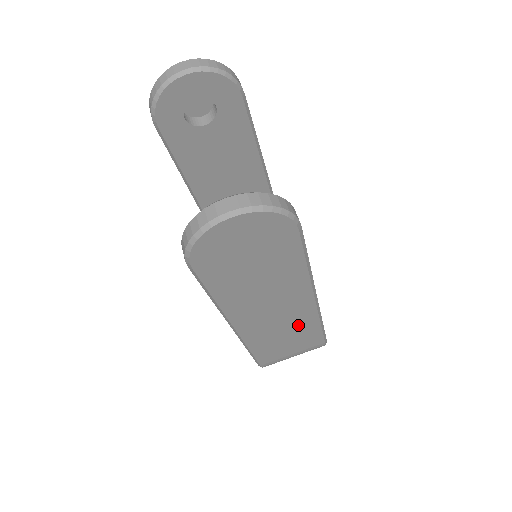
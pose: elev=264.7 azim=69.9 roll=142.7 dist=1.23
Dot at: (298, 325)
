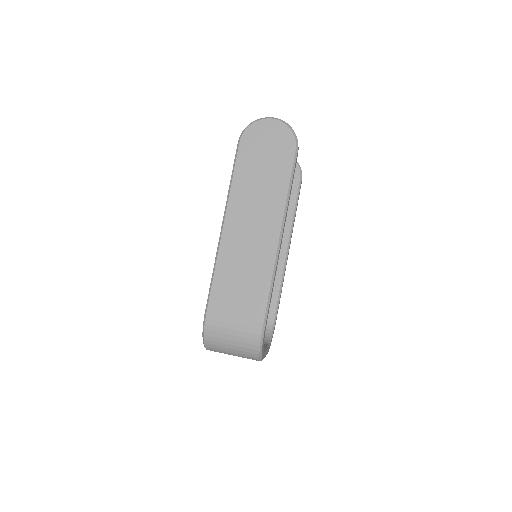
Dot at: (257, 264)
